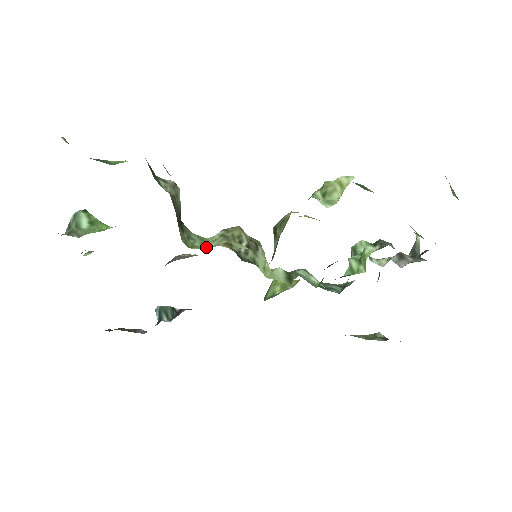
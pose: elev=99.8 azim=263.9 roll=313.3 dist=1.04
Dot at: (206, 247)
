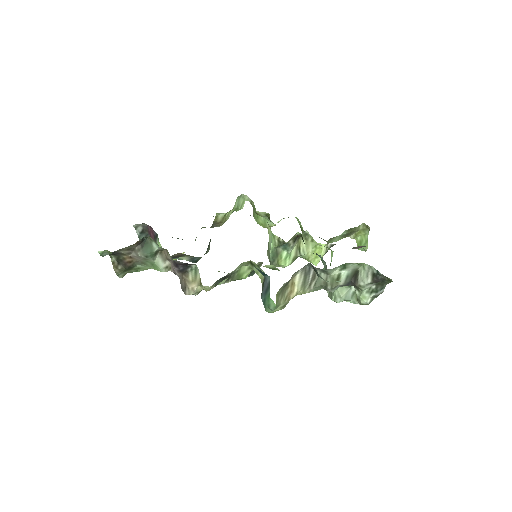
Dot at: occluded
